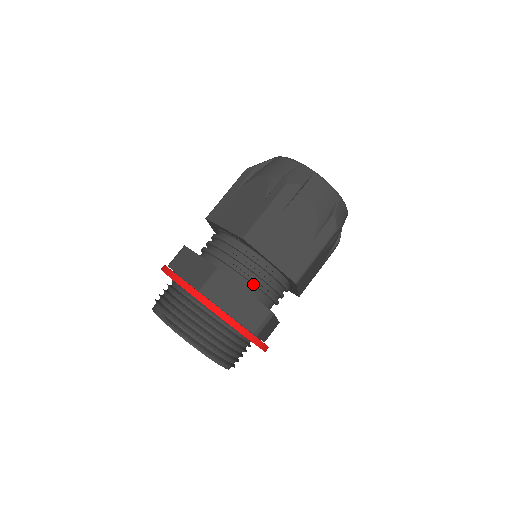
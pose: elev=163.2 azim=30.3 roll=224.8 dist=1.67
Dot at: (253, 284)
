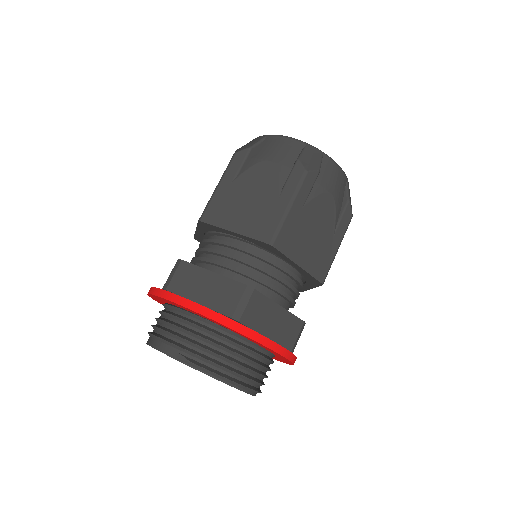
Dot at: (279, 294)
